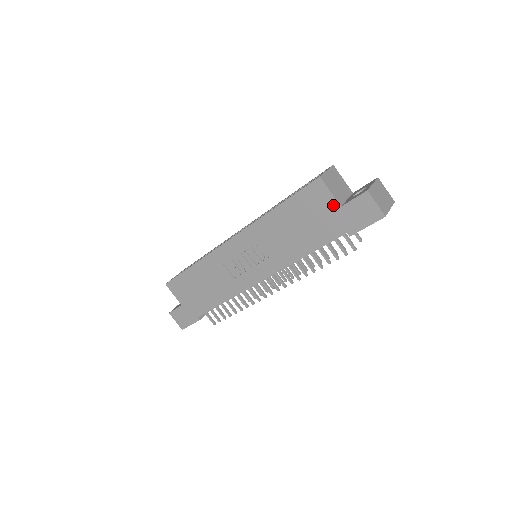
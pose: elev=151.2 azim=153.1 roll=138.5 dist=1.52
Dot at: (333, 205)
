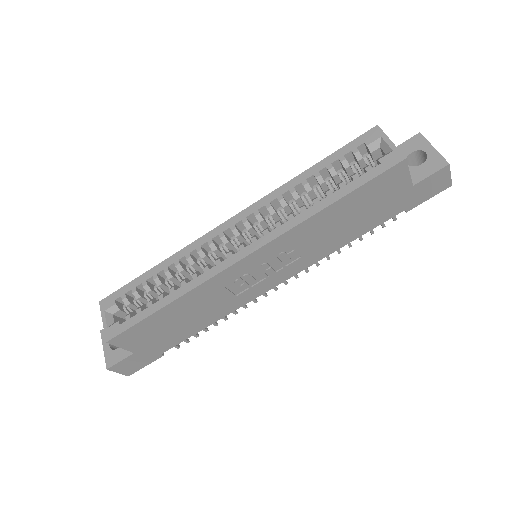
Dot at: (405, 186)
